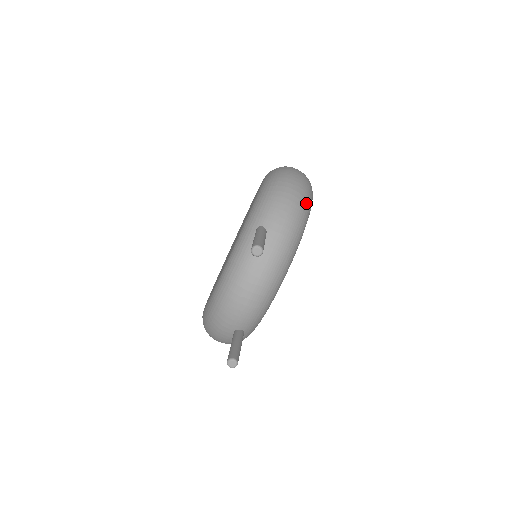
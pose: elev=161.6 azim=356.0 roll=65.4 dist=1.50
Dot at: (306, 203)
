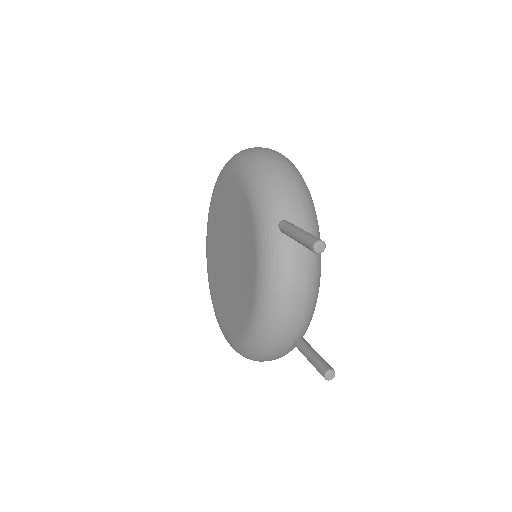
Dot at: (301, 177)
